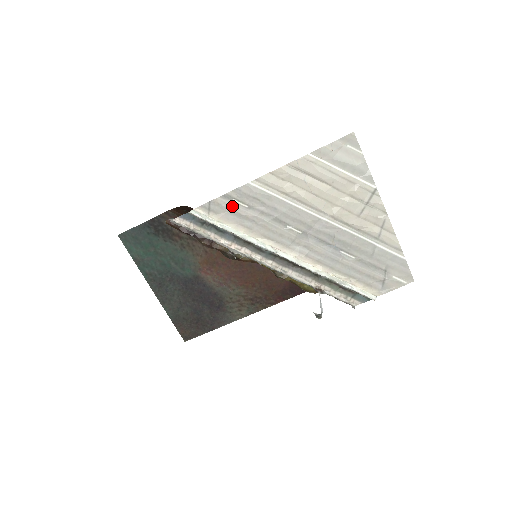
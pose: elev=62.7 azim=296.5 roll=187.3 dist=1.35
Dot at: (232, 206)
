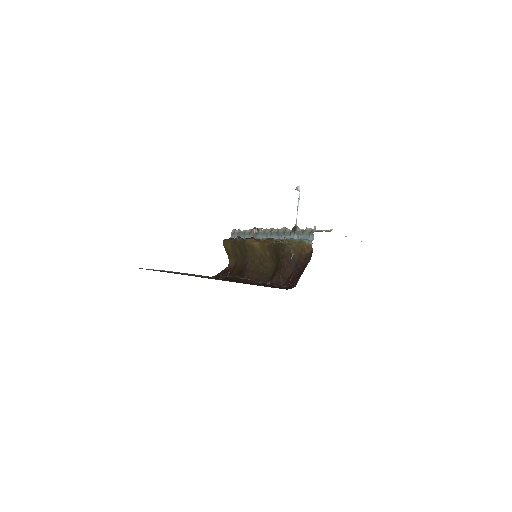
Dot at: occluded
